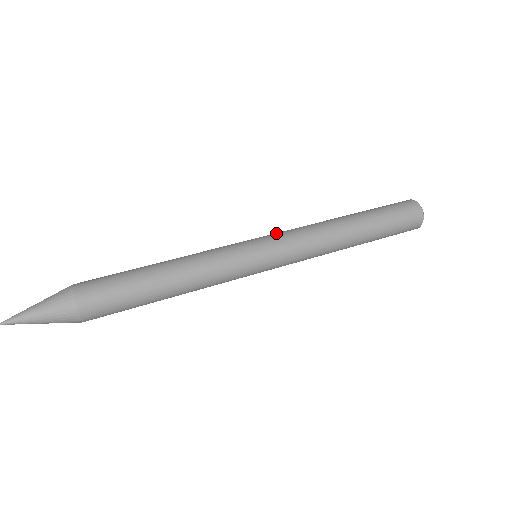
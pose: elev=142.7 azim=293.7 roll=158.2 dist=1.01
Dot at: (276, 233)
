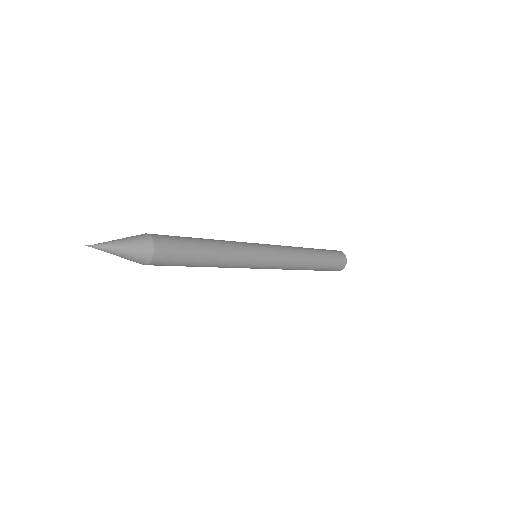
Dot at: (269, 244)
